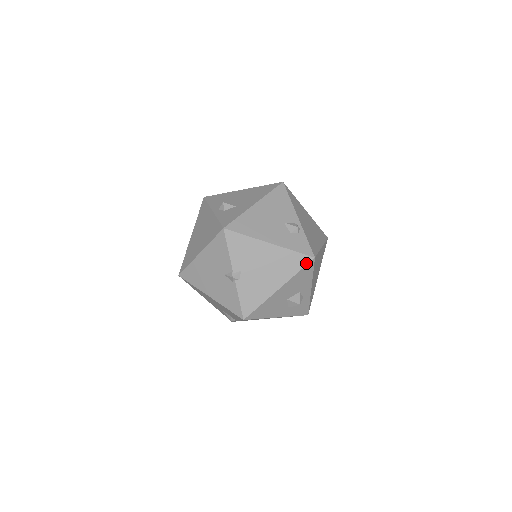
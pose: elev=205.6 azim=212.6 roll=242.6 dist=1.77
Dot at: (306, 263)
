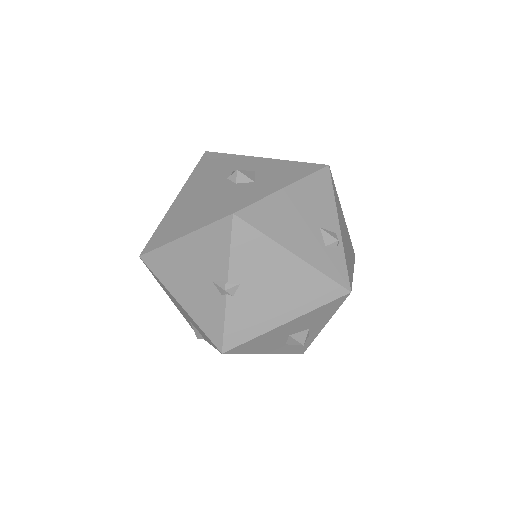
Dot at: (336, 296)
